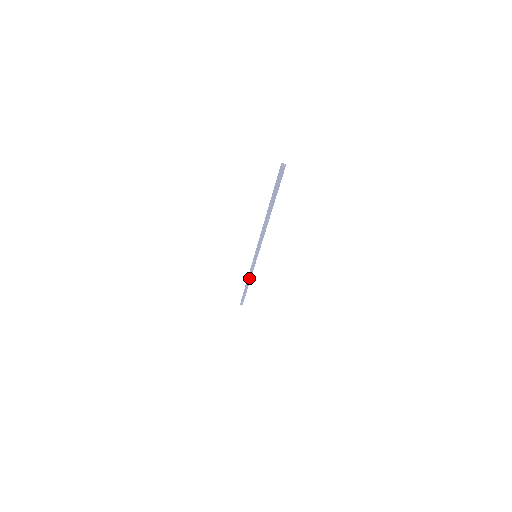
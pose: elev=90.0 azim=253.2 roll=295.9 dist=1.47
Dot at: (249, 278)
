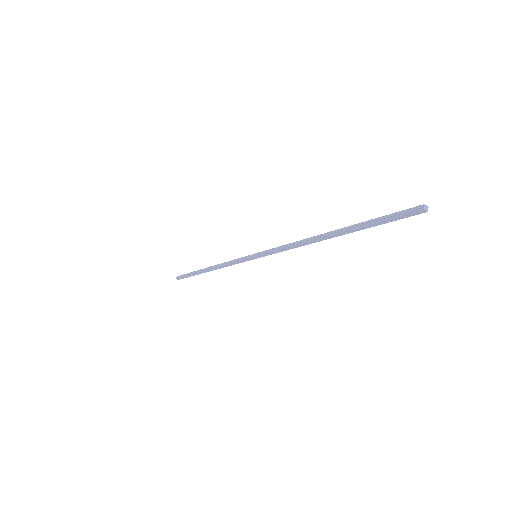
Dot at: (220, 267)
